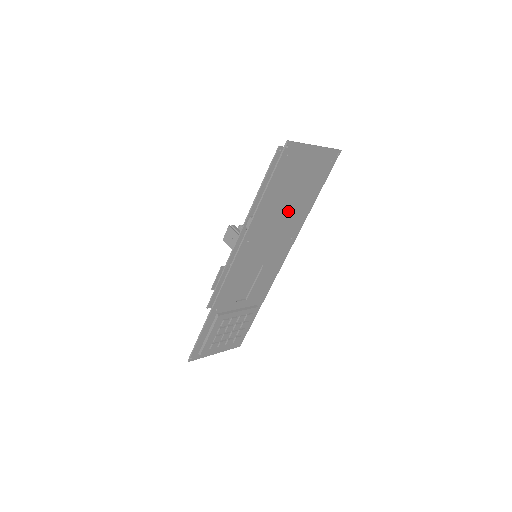
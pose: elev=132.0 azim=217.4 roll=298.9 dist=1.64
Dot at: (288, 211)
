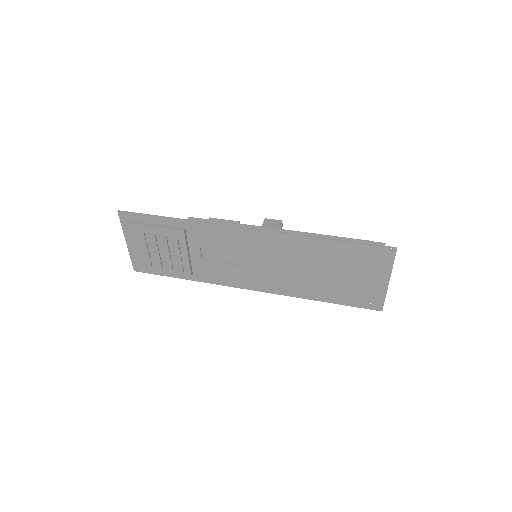
Dot at: (314, 274)
